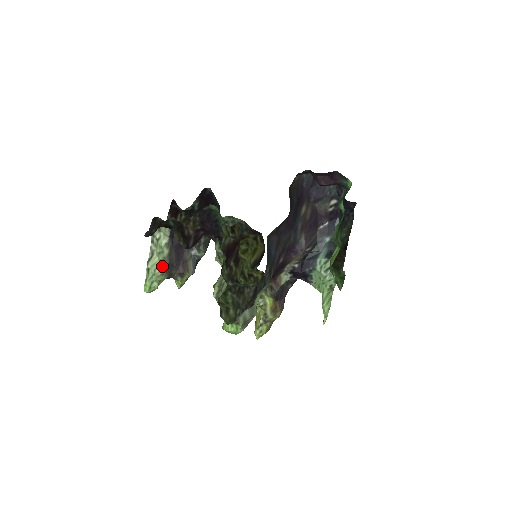
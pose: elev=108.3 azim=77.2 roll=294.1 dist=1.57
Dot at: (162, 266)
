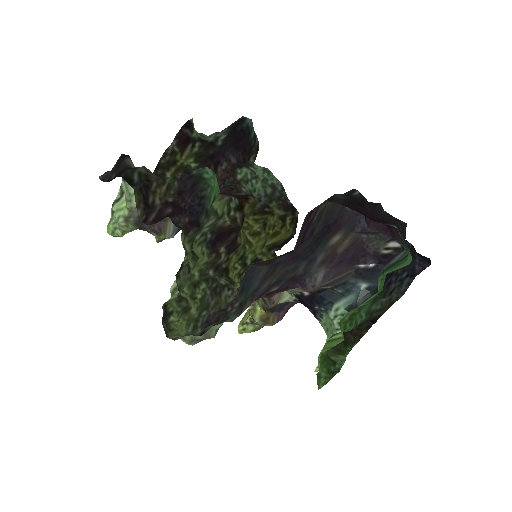
Dot at: (128, 216)
